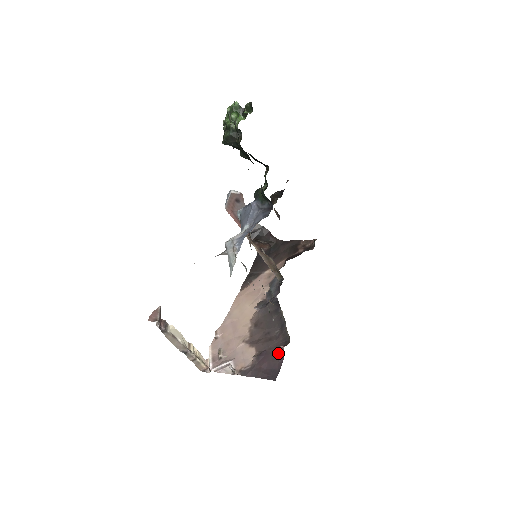
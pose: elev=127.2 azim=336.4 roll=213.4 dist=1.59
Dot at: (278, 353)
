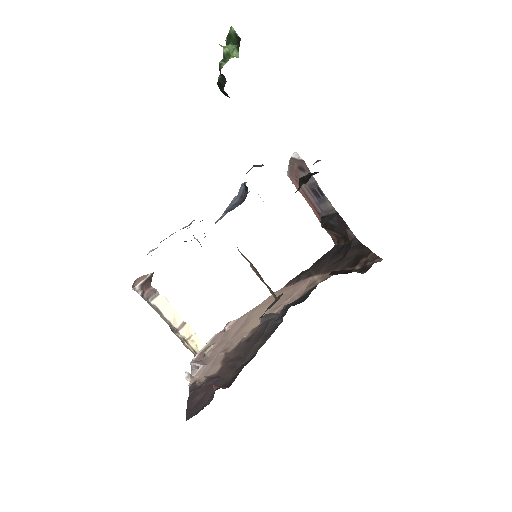
Dot at: occluded
